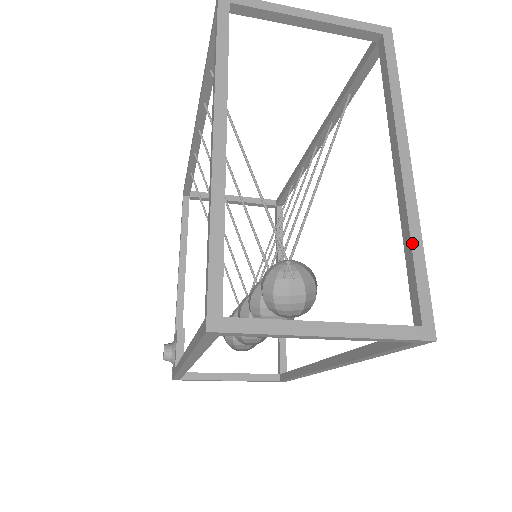
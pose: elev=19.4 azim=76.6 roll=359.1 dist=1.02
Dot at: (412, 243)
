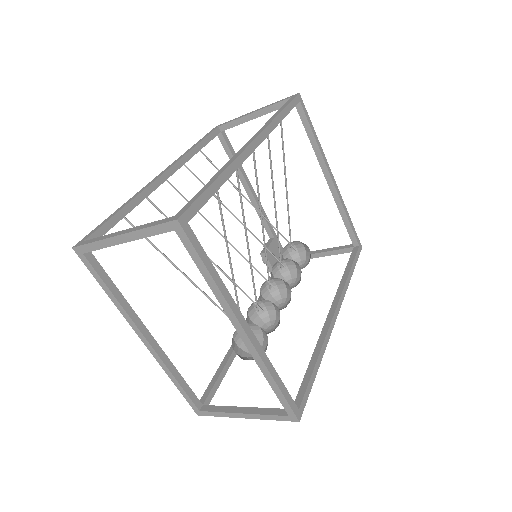
Dot at: (267, 380)
